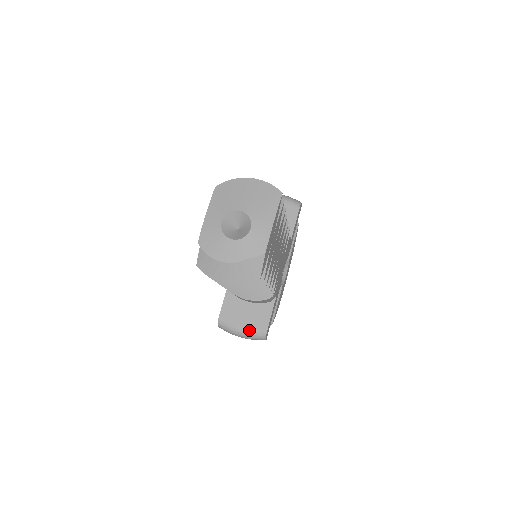
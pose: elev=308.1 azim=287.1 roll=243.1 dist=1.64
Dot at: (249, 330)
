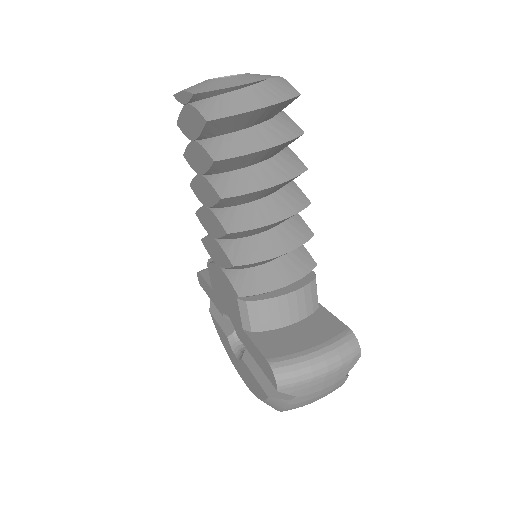
Dot at: (327, 343)
